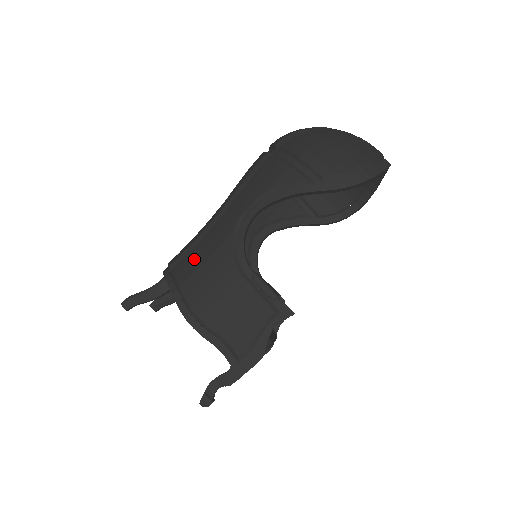
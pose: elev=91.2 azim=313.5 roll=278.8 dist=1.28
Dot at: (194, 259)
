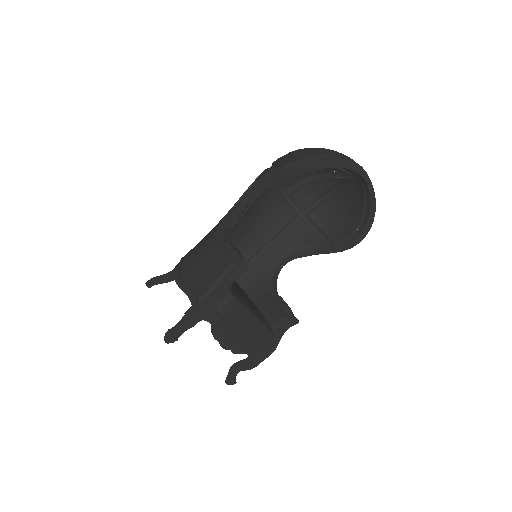
Dot at: occluded
